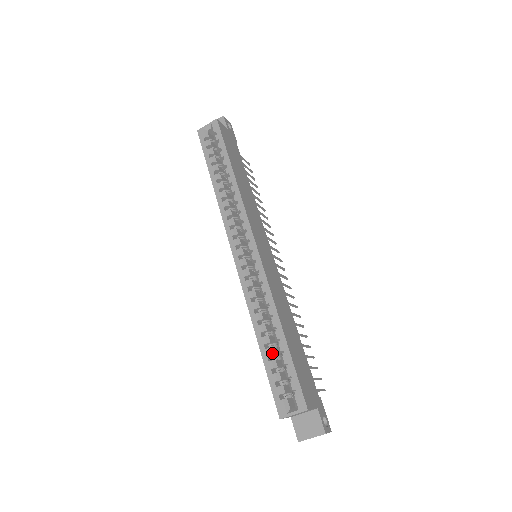
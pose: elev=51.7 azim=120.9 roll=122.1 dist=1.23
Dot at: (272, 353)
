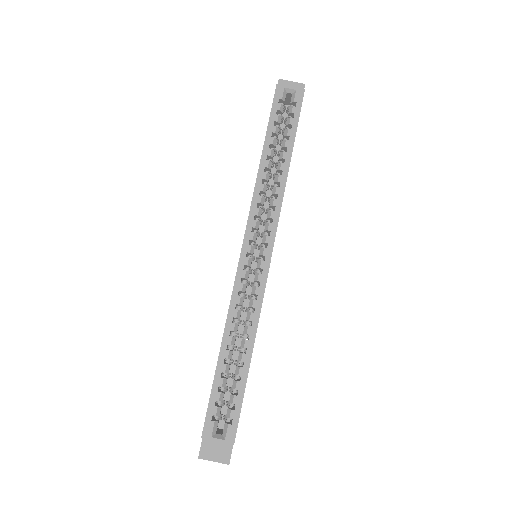
Dot at: (228, 371)
